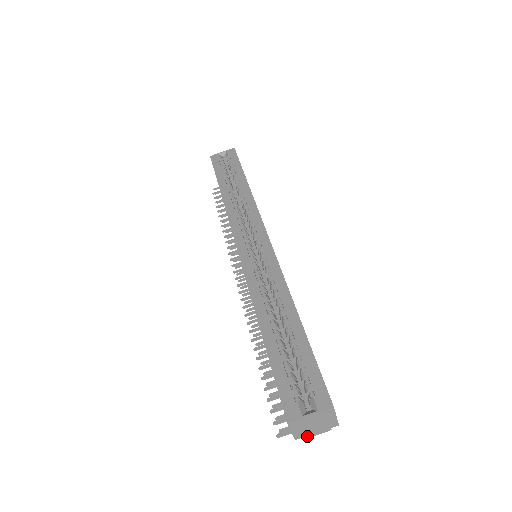
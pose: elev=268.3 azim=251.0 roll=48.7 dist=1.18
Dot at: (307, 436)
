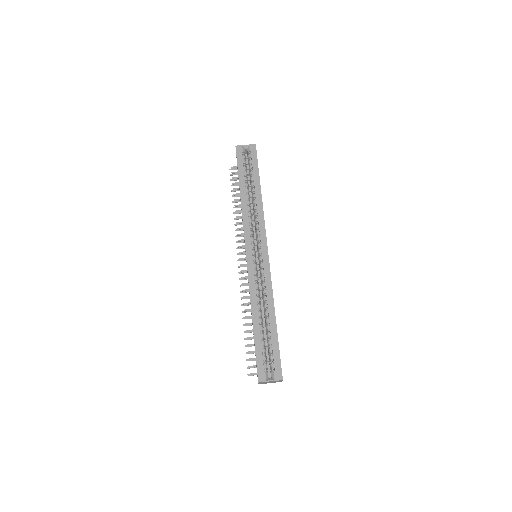
Dot at: (265, 383)
